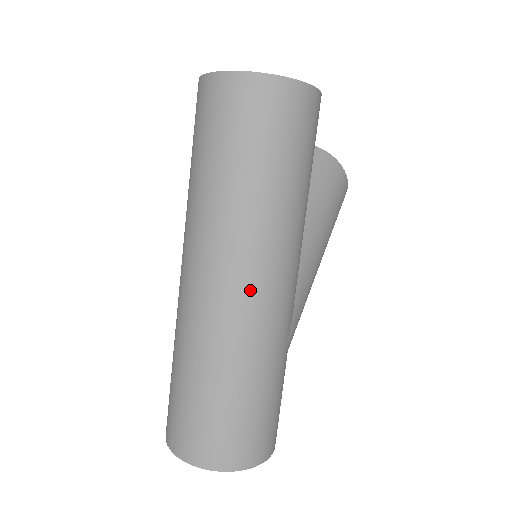
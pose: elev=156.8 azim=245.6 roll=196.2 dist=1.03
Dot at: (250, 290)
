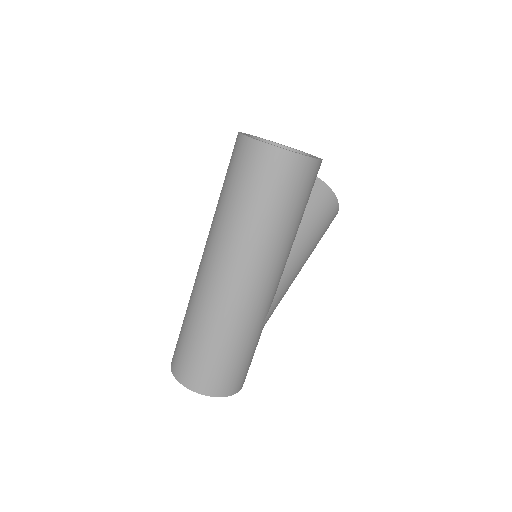
Dot at: (244, 286)
